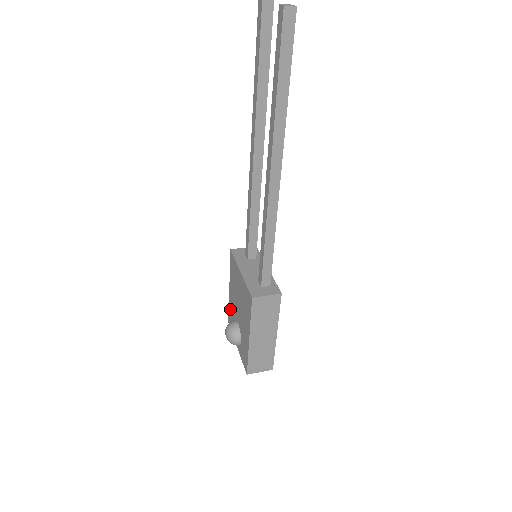
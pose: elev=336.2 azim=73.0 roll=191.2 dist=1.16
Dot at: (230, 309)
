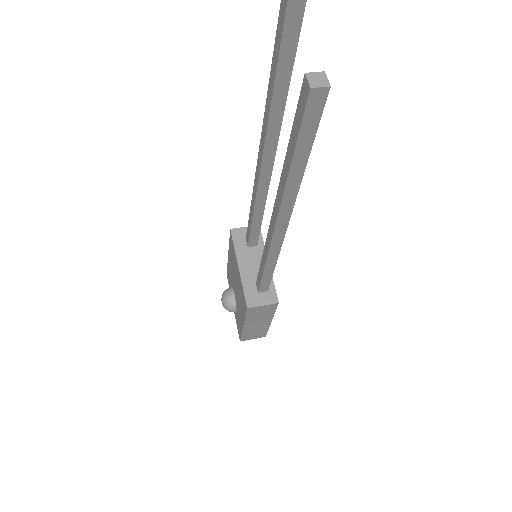
Dot at: (228, 270)
